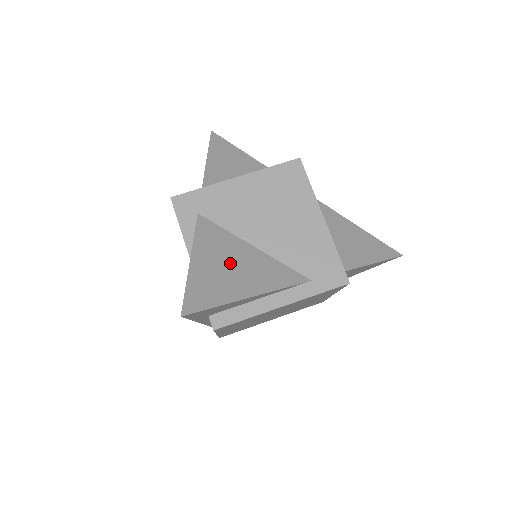
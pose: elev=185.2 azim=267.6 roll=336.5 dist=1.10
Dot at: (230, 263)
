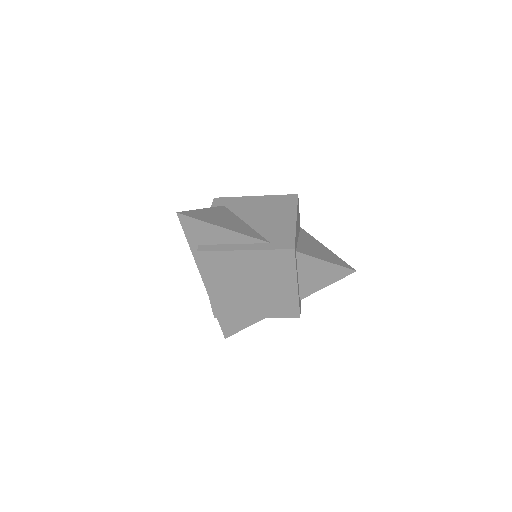
Dot at: (224, 219)
